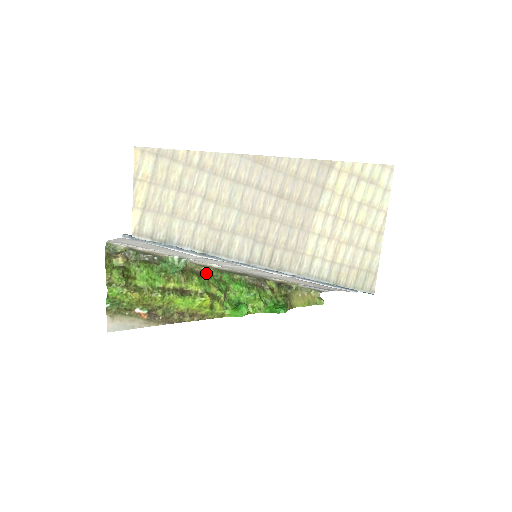
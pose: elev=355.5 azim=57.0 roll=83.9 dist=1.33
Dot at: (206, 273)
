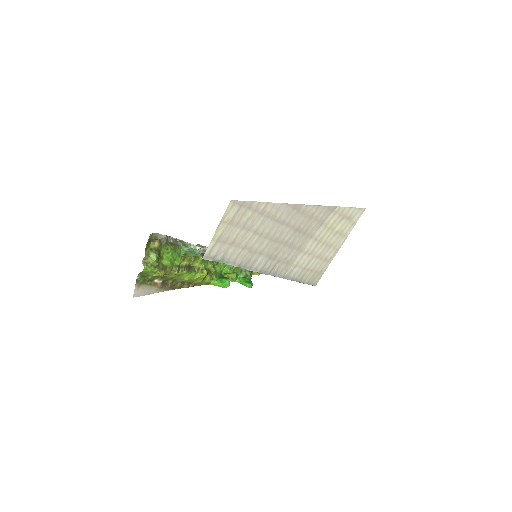
Dot at: occluded
